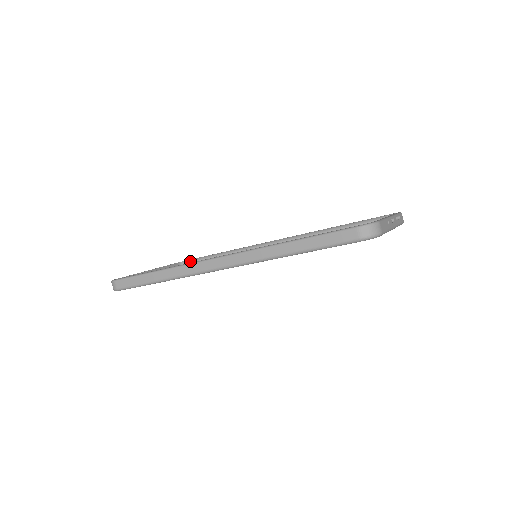
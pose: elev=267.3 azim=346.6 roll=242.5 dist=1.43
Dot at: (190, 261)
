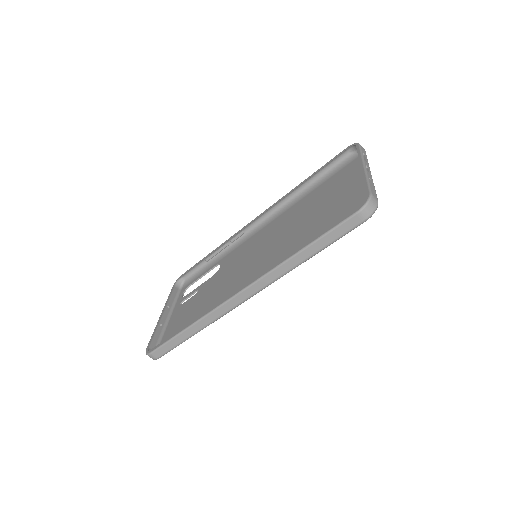
Dot at: (183, 276)
